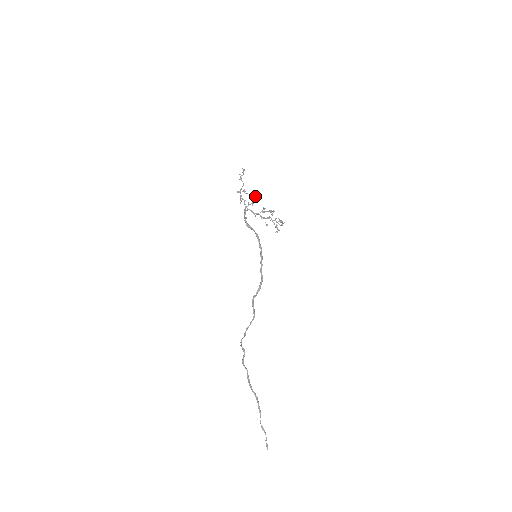
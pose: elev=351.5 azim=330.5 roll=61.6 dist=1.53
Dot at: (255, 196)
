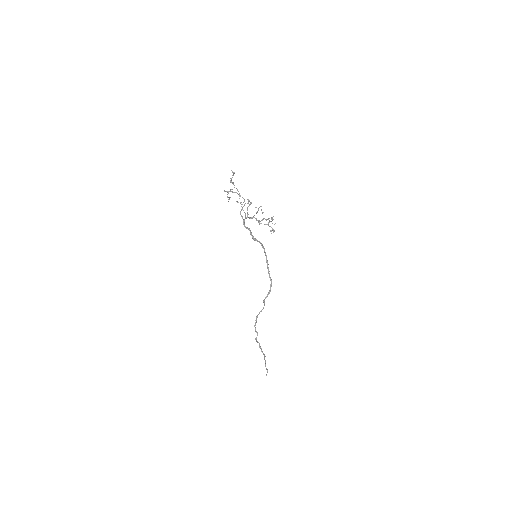
Dot at: (248, 199)
